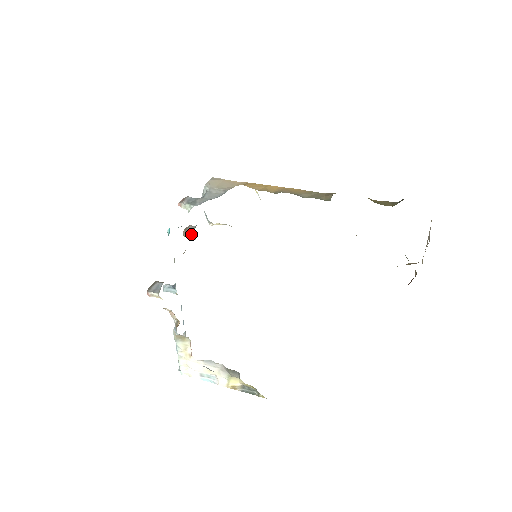
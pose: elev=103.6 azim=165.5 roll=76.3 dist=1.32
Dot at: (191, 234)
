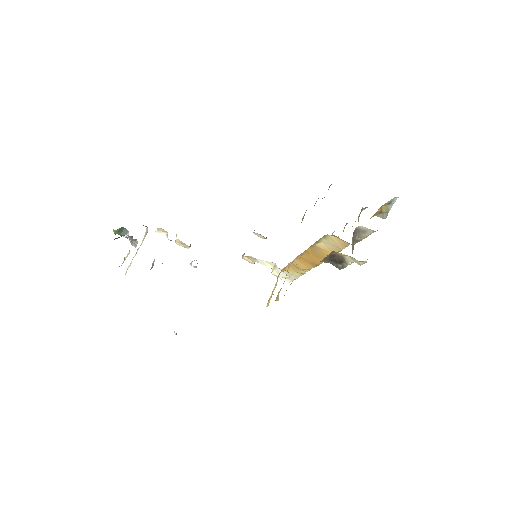
Dot at: occluded
